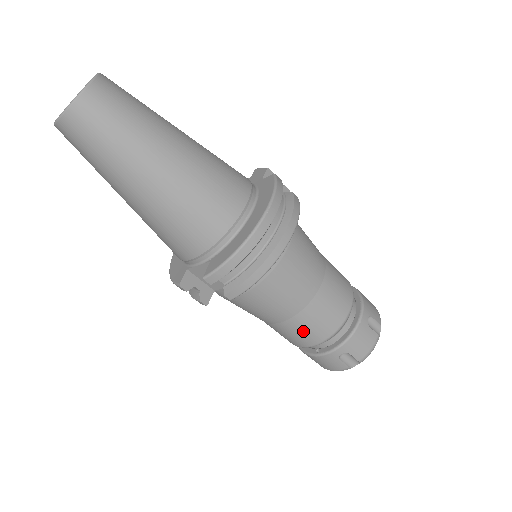
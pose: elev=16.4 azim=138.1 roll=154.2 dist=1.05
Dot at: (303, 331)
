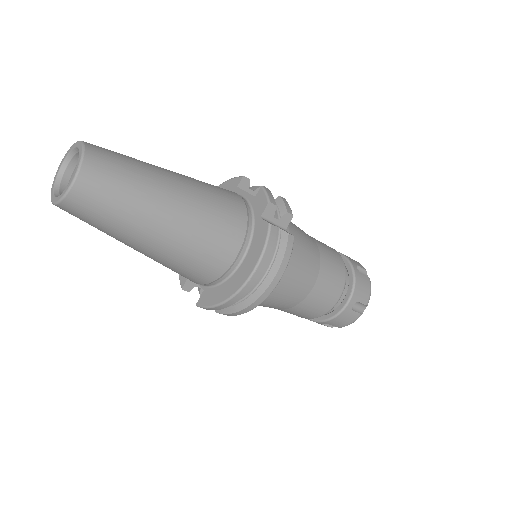
Dot at: (290, 313)
